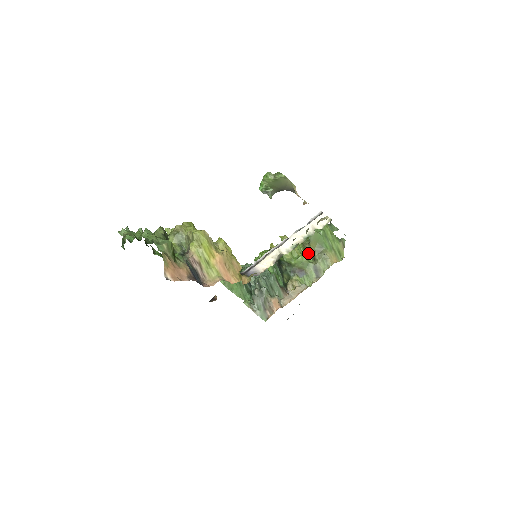
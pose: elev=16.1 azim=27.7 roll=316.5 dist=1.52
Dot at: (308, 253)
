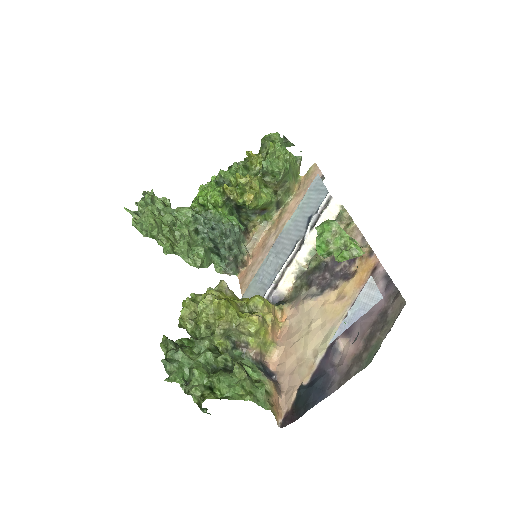
Dot at: (270, 190)
